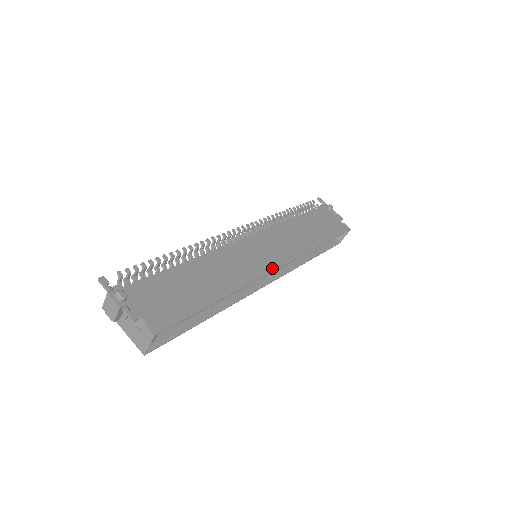
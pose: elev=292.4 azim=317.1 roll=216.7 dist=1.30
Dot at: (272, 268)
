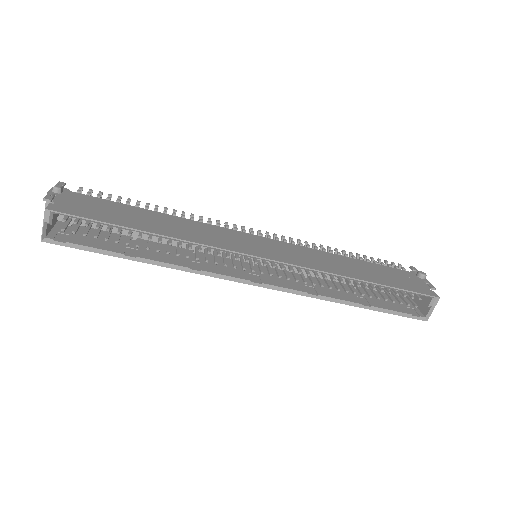
Dot at: (251, 253)
